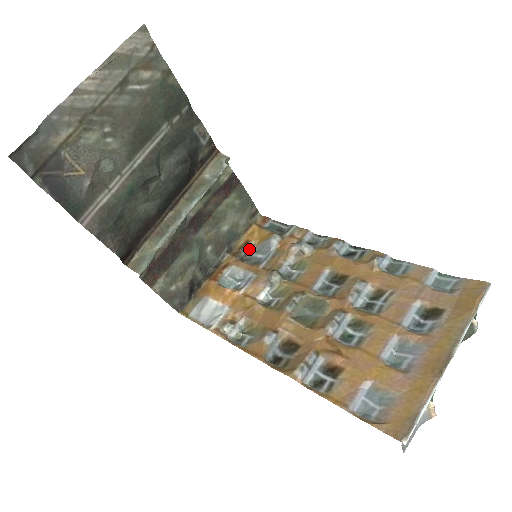
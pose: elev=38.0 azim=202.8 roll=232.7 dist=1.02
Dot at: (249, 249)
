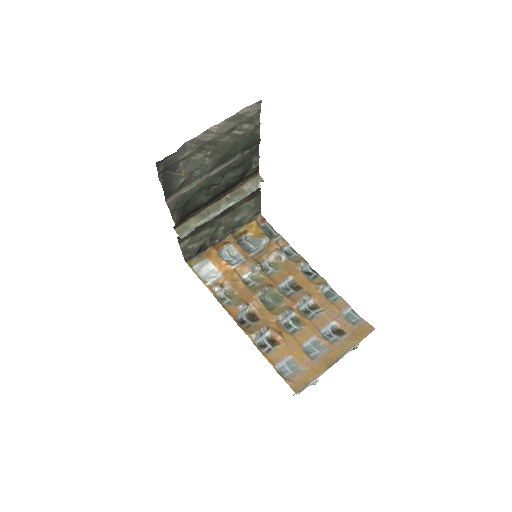
Dot at: (245, 237)
